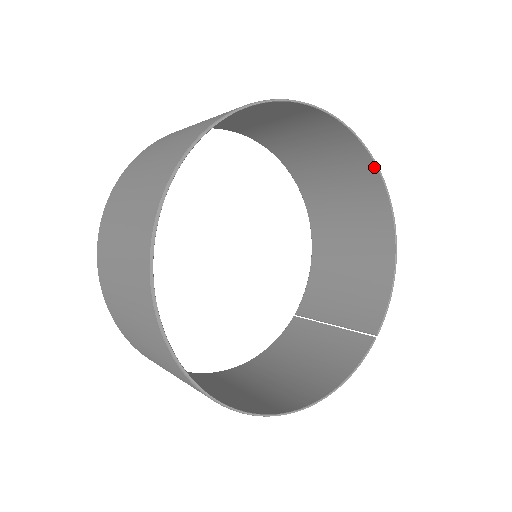
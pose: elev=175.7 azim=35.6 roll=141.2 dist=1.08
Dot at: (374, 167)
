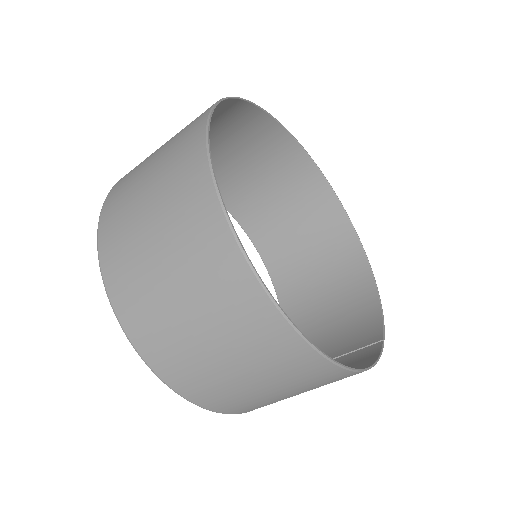
Dot at: (341, 209)
